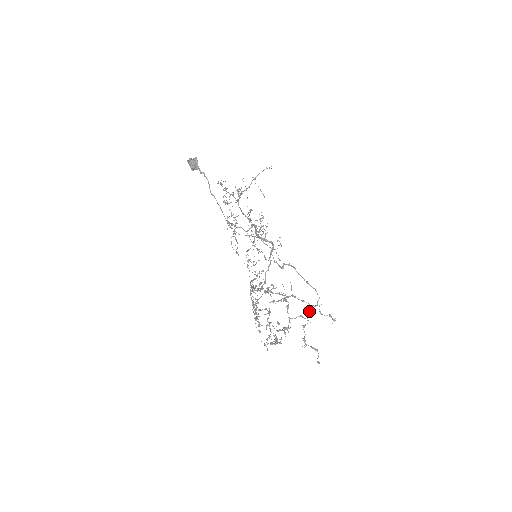
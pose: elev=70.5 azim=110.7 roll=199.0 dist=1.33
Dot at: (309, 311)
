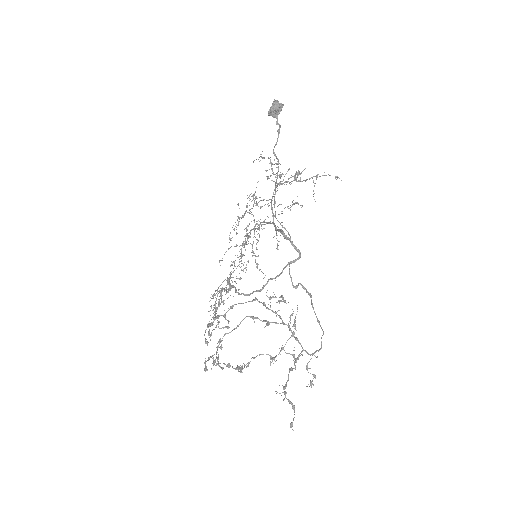
Dot at: occluded
